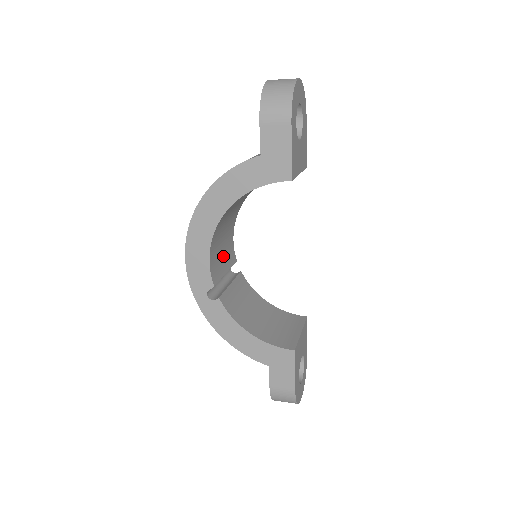
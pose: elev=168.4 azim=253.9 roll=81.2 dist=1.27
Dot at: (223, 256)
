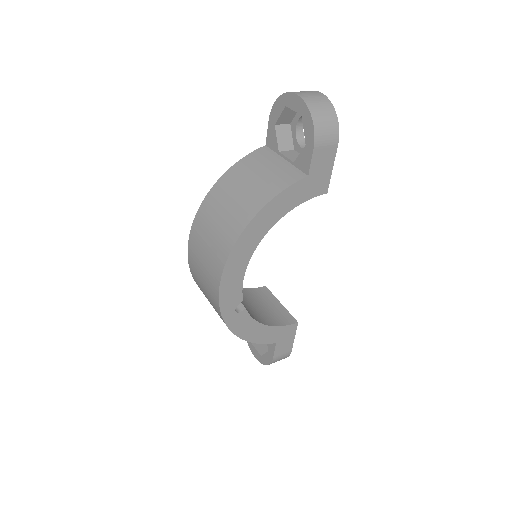
Dot at: occluded
